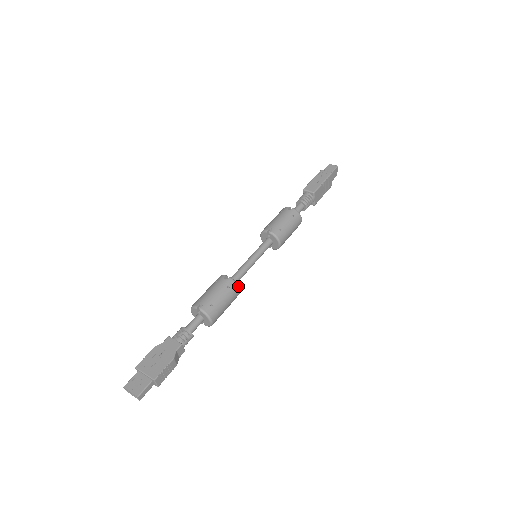
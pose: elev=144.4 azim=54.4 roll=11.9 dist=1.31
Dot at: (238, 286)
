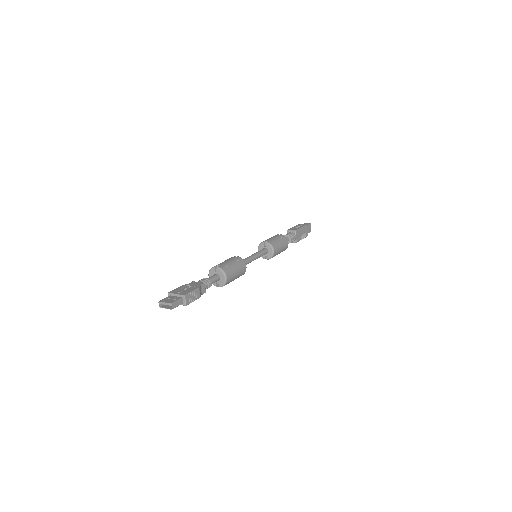
Dot at: (245, 263)
